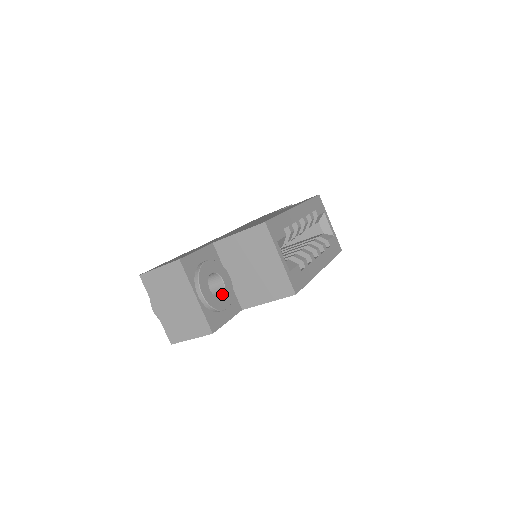
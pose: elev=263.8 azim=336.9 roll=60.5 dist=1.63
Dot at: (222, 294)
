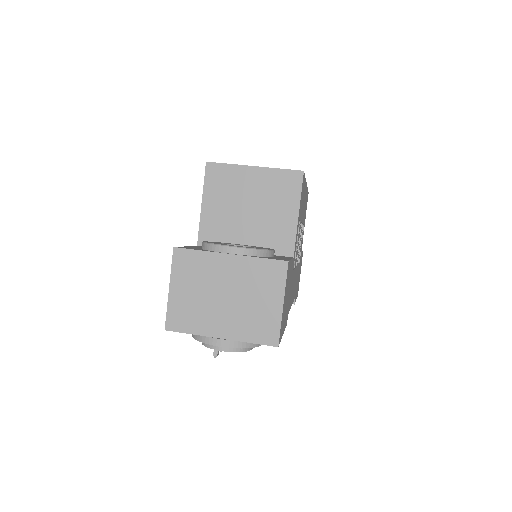
Dot at: occluded
